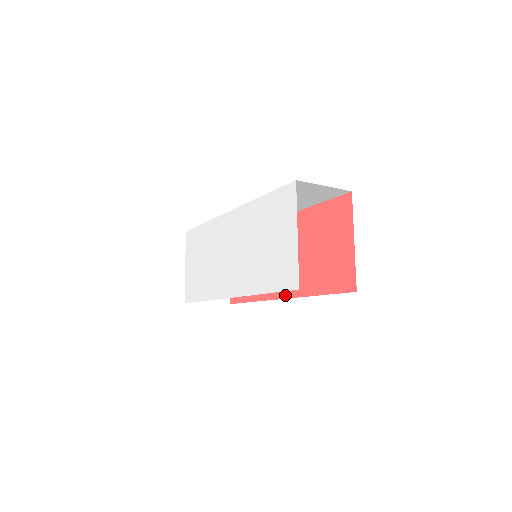
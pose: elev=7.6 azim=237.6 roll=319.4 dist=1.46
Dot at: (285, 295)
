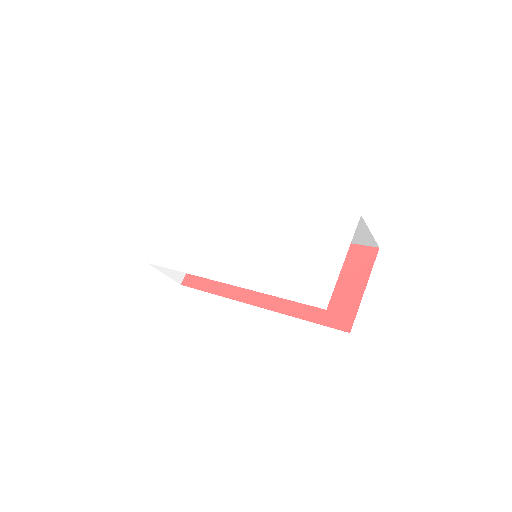
Dot at: (261, 304)
